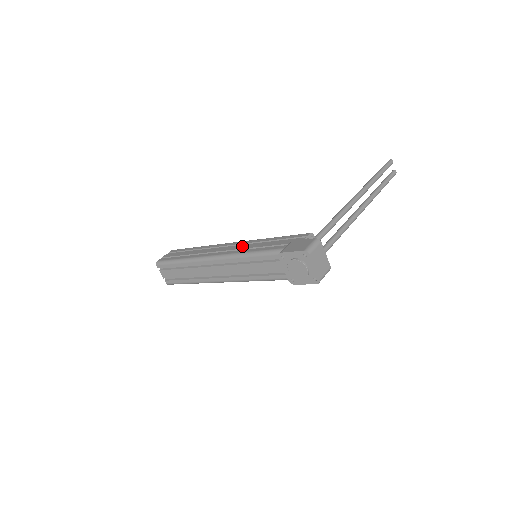
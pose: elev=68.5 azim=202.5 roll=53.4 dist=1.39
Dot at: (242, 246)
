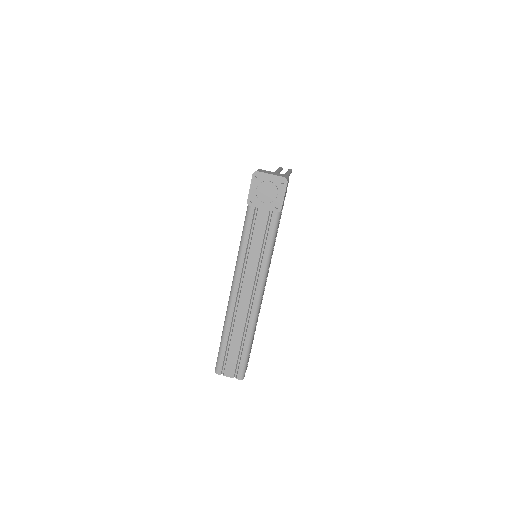
Dot at: occluded
